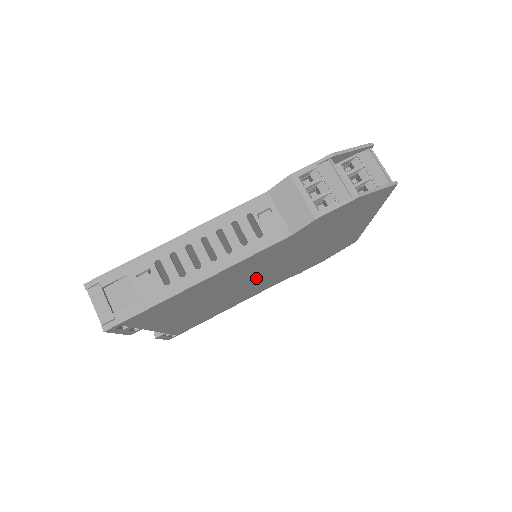
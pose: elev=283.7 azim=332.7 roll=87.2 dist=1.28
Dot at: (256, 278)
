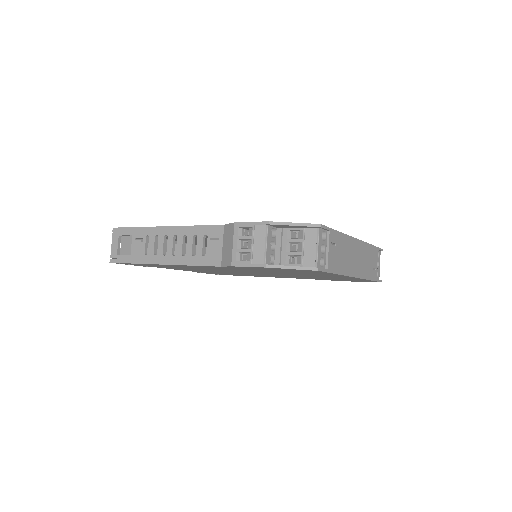
Dot at: occluded
